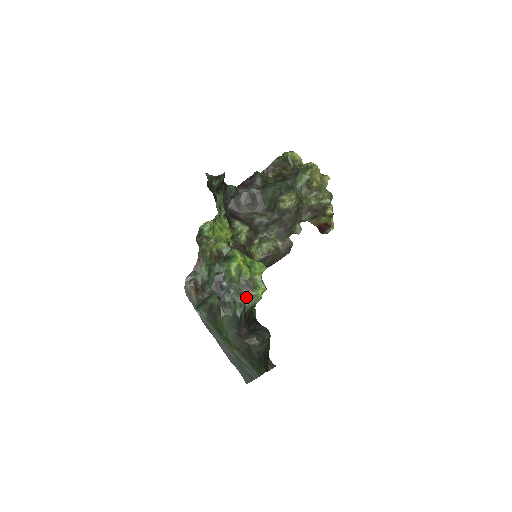
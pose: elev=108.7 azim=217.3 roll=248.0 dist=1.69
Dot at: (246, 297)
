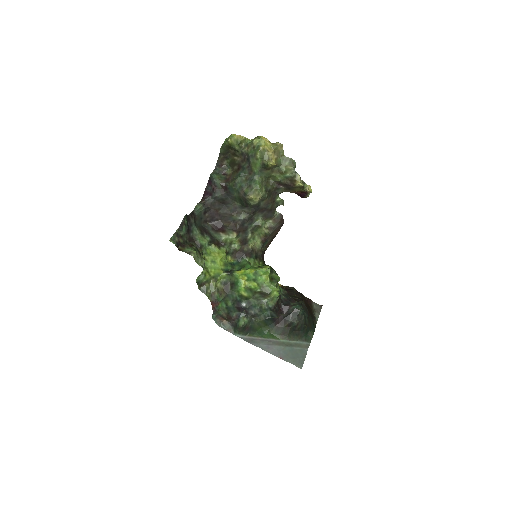
Dot at: (266, 303)
